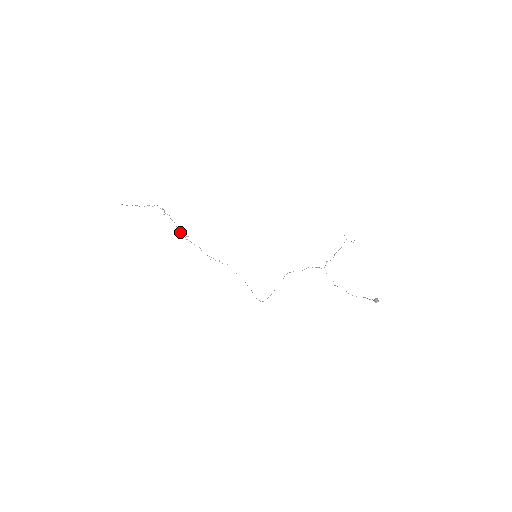
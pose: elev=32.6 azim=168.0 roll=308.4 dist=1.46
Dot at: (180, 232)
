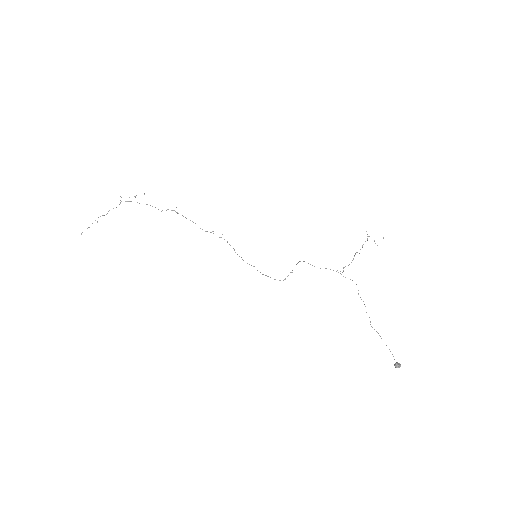
Dot at: occluded
